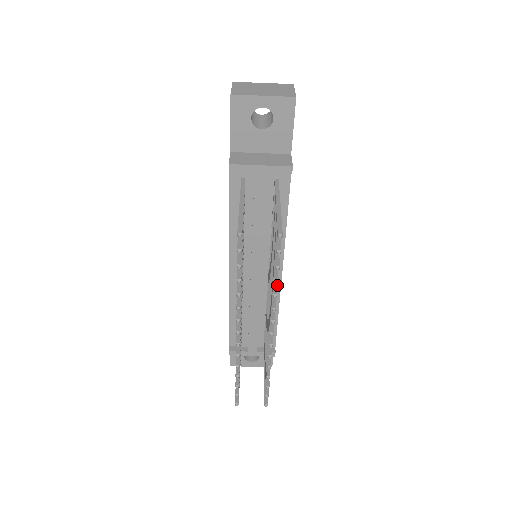
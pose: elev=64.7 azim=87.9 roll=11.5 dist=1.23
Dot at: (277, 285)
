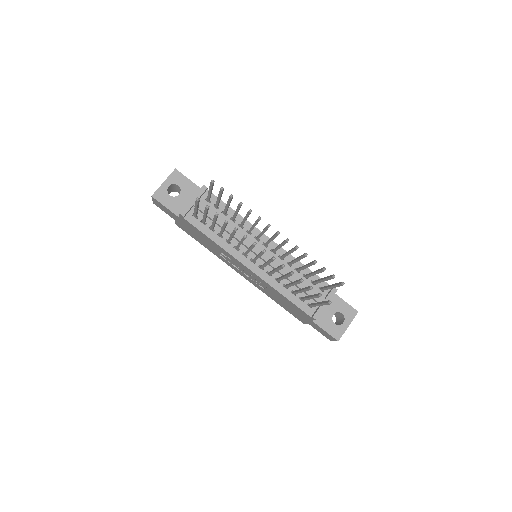
Dot at: occluded
